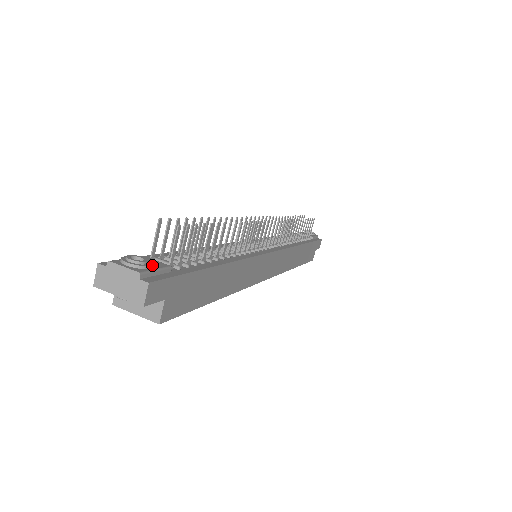
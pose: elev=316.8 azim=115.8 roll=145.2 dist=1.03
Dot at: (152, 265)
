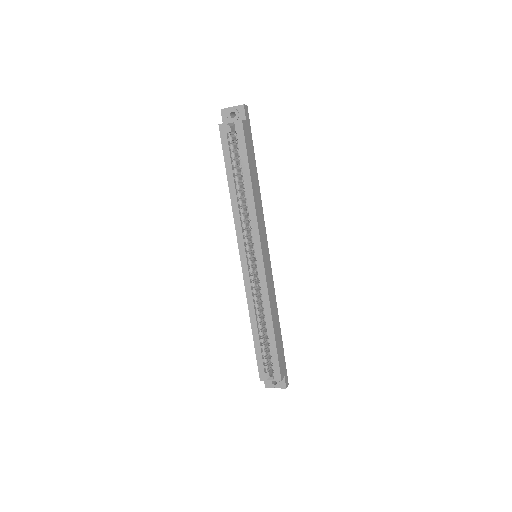
Dot at: occluded
